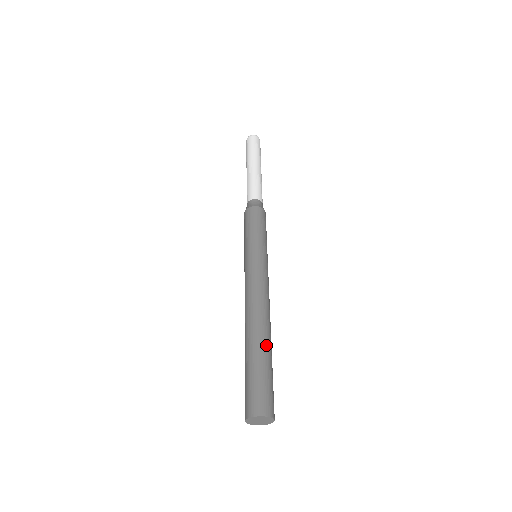
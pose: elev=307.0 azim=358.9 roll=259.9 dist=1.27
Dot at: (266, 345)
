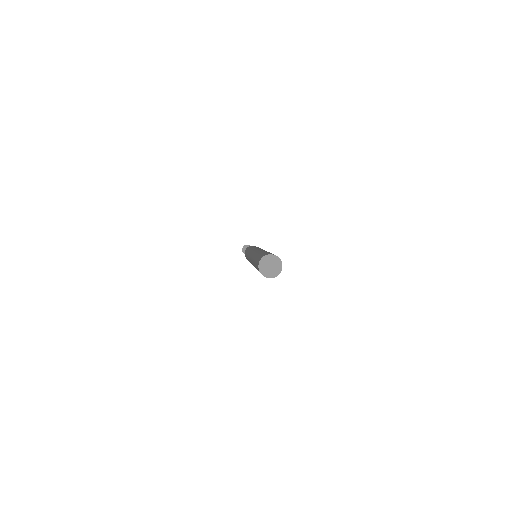
Dot at: occluded
